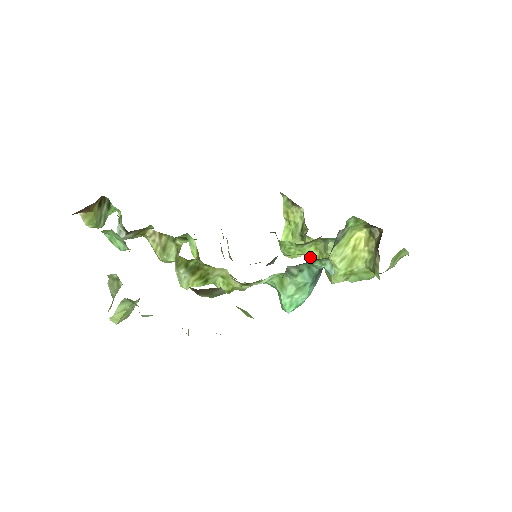
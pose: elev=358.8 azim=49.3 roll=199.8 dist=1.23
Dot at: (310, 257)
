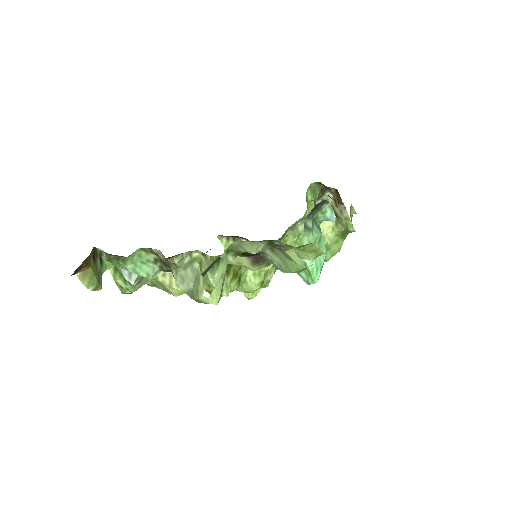
Dot at: occluded
